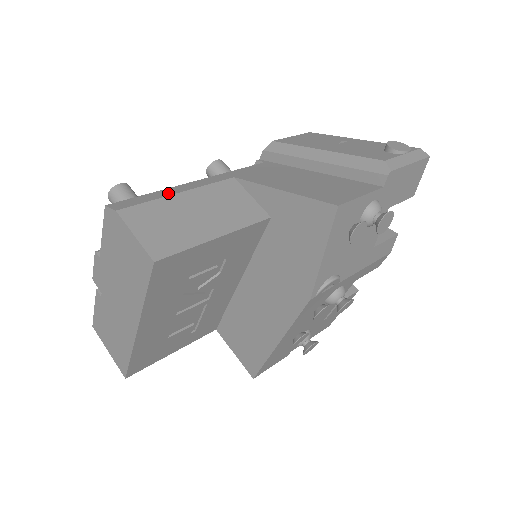
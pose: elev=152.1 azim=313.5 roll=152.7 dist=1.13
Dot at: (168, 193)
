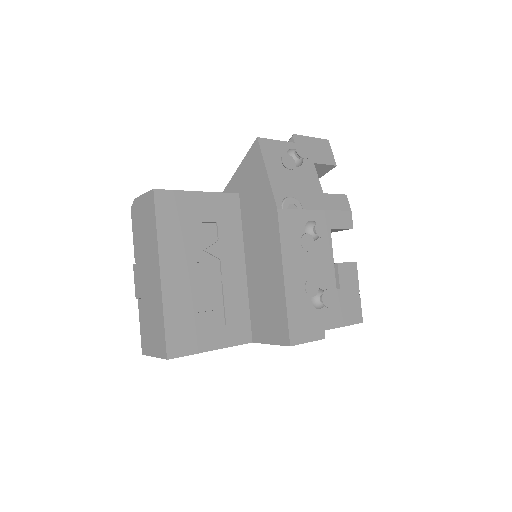
Dot at: occluded
